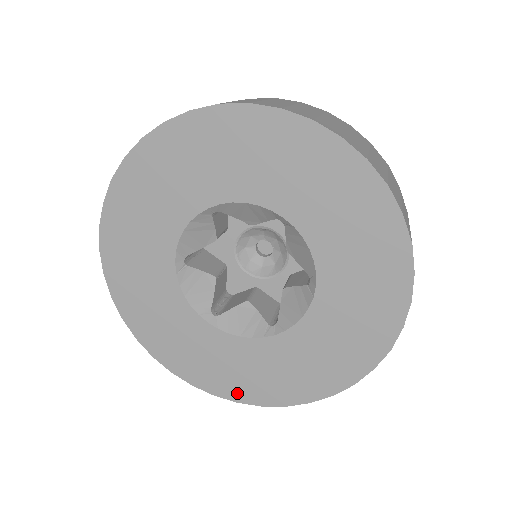
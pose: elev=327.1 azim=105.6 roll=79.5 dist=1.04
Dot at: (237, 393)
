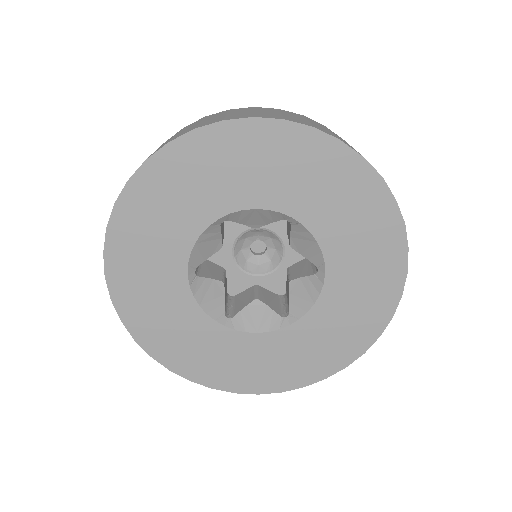
Dot at: (257, 386)
